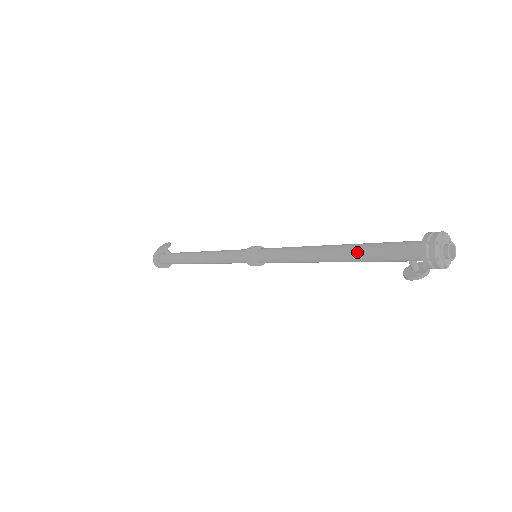
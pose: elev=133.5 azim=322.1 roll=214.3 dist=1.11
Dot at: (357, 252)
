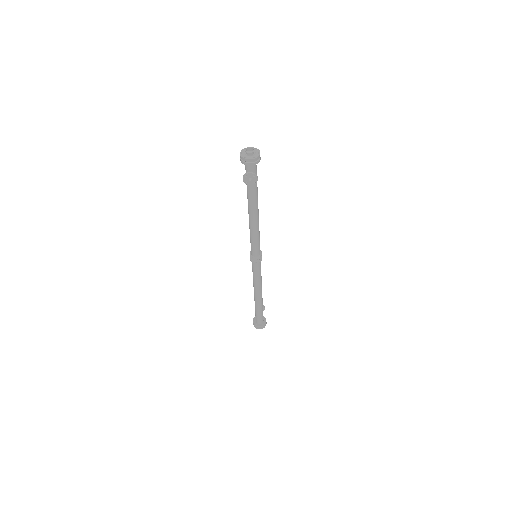
Dot at: occluded
